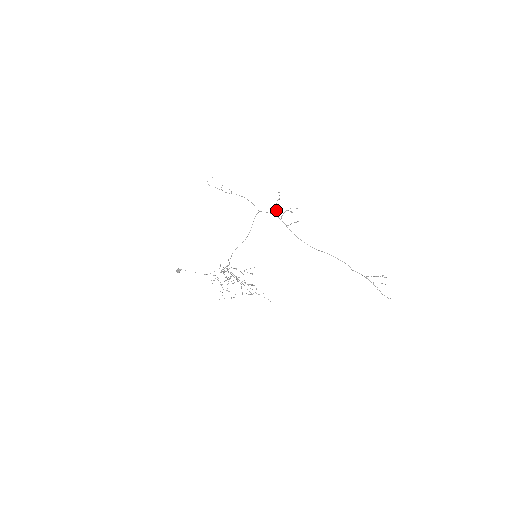
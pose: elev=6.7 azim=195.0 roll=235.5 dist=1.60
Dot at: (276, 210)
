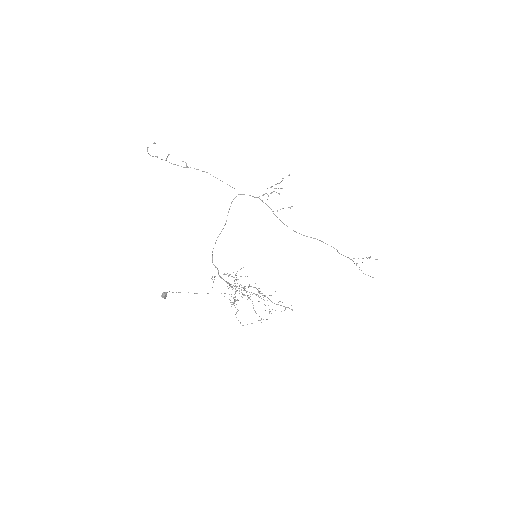
Dot at: occluded
